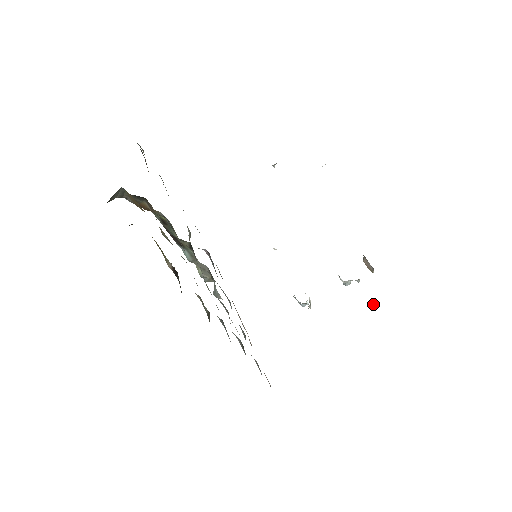
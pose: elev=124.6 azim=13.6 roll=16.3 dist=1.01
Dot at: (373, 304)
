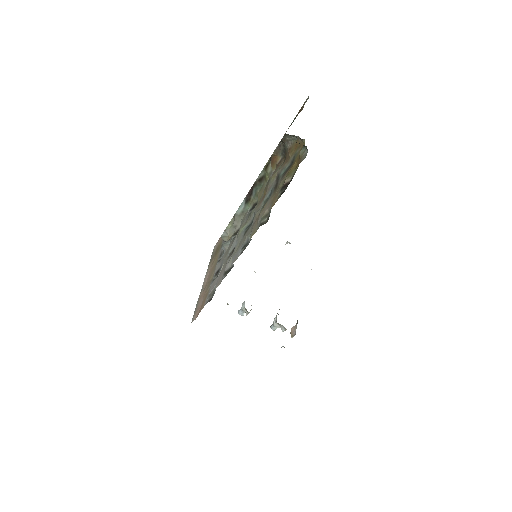
Dot at: (282, 346)
